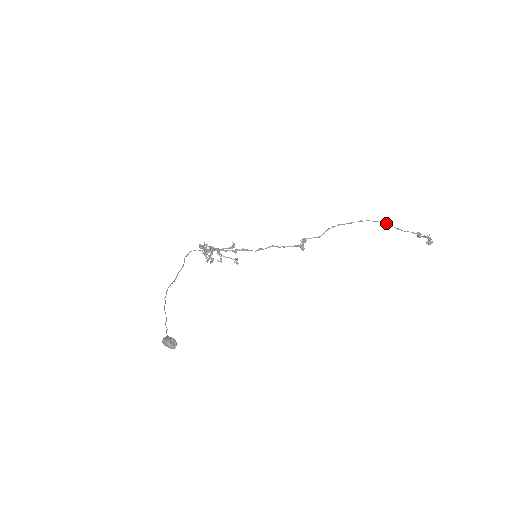
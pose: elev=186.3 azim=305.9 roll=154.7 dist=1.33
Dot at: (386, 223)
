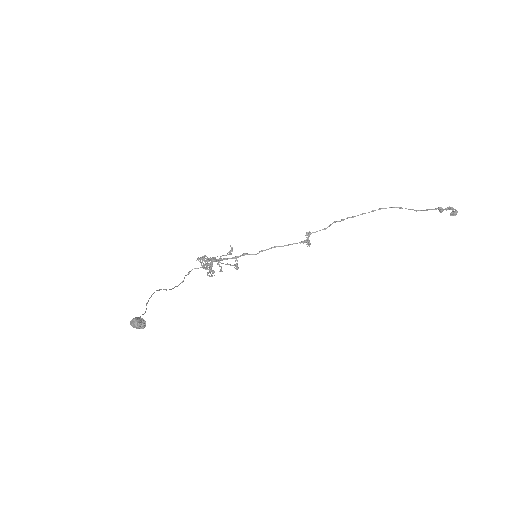
Dot at: (401, 207)
